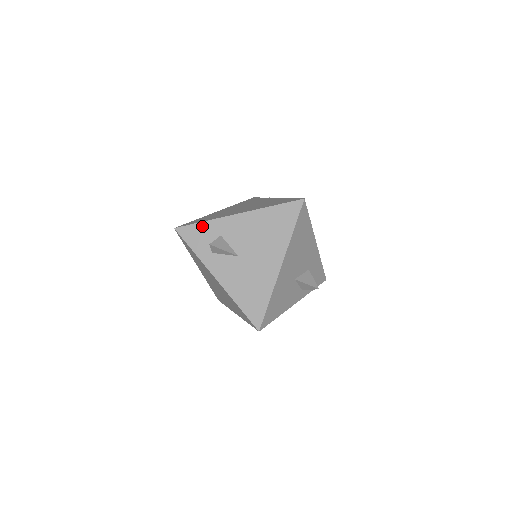
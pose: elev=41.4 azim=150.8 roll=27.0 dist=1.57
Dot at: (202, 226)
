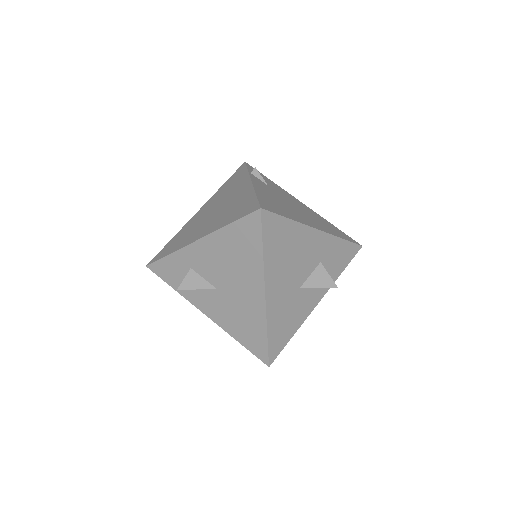
Dot at: (169, 260)
